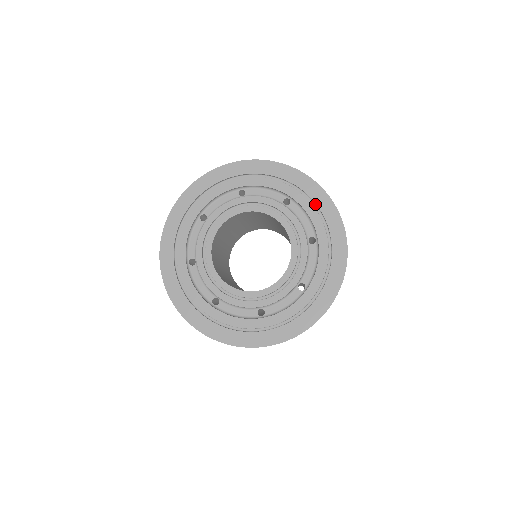
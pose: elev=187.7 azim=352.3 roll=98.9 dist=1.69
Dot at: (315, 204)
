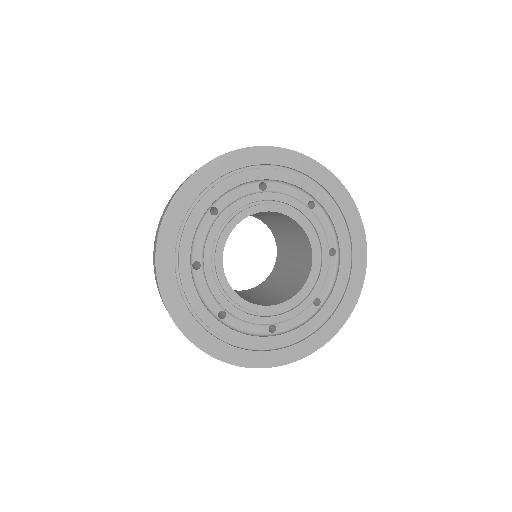
Dot at: (290, 169)
